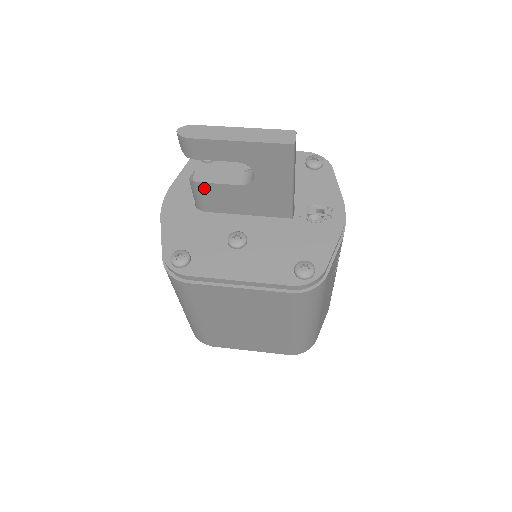
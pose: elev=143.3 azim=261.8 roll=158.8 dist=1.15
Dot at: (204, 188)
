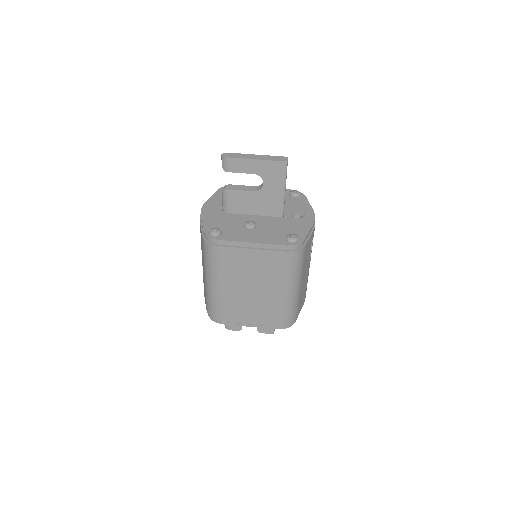
Dot at: (231, 194)
